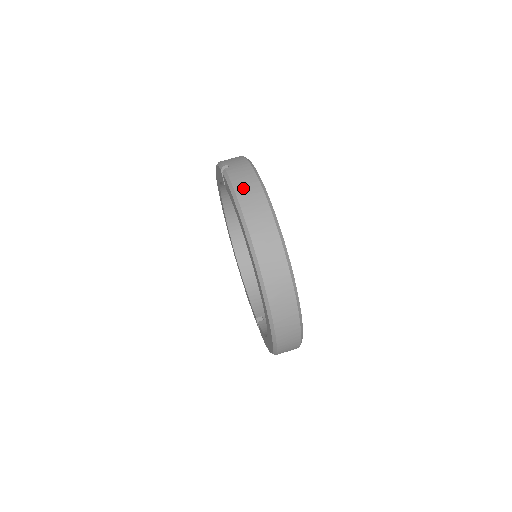
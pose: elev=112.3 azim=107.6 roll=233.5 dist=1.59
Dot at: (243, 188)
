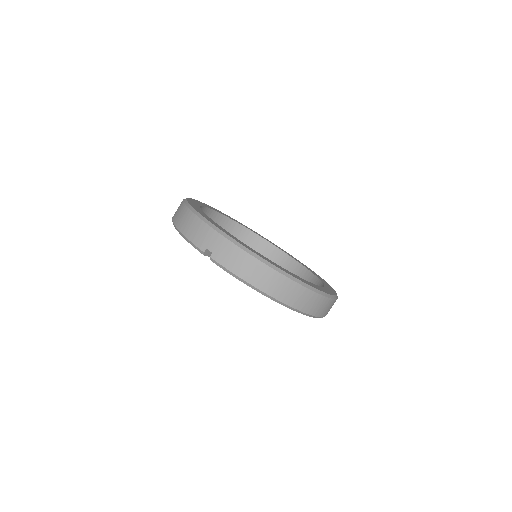
Dot at: (246, 272)
